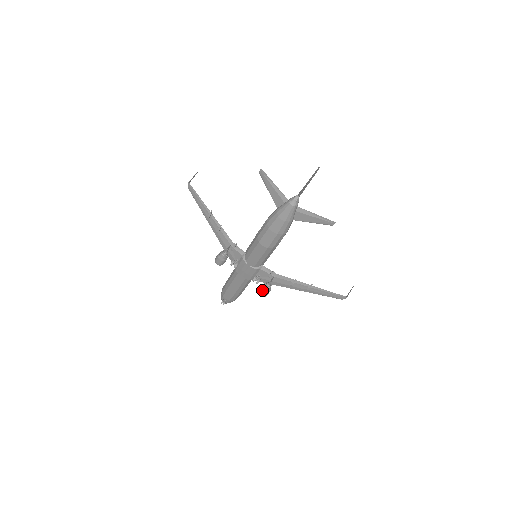
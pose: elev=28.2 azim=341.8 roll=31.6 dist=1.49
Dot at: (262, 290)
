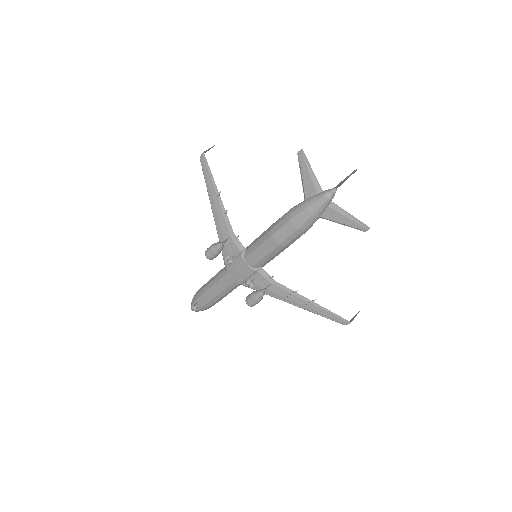
Dot at: (253, 297)
